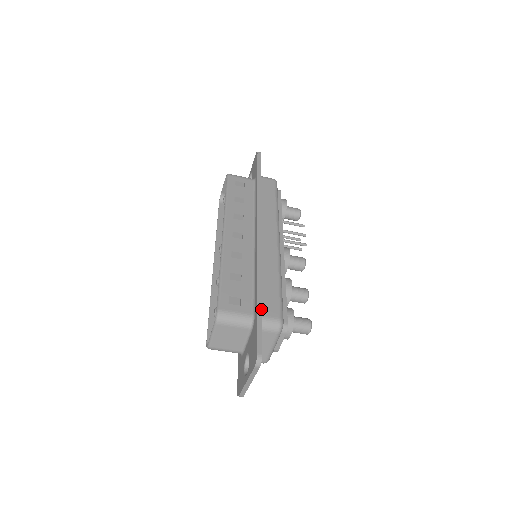
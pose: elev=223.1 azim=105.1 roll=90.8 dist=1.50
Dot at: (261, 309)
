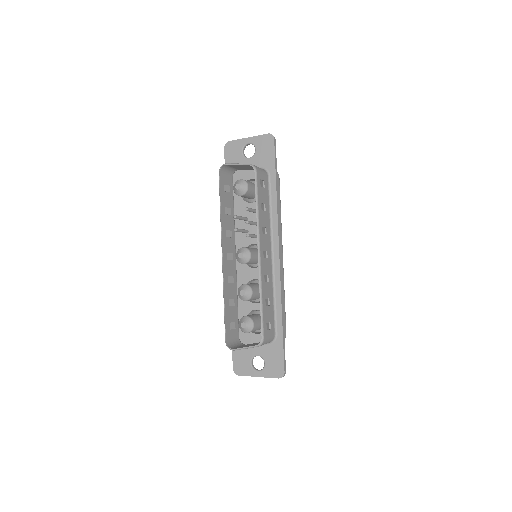
Dot at: occluded
